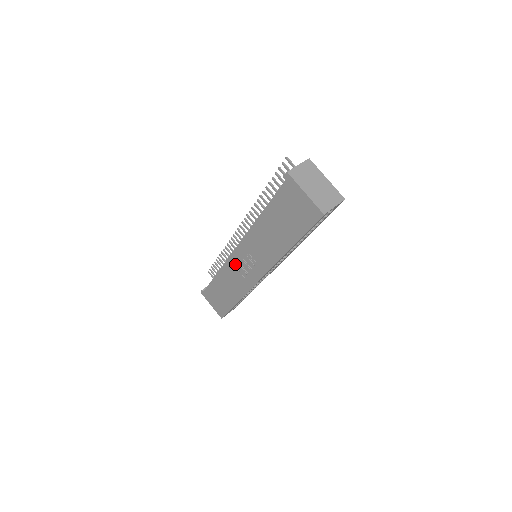
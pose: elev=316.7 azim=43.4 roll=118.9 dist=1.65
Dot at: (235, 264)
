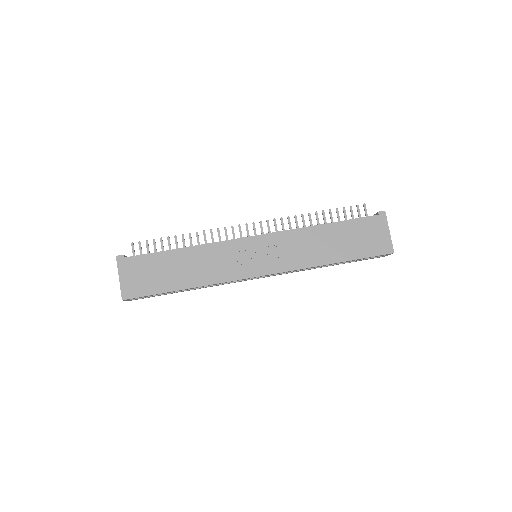
Dot at: (236, 249)
